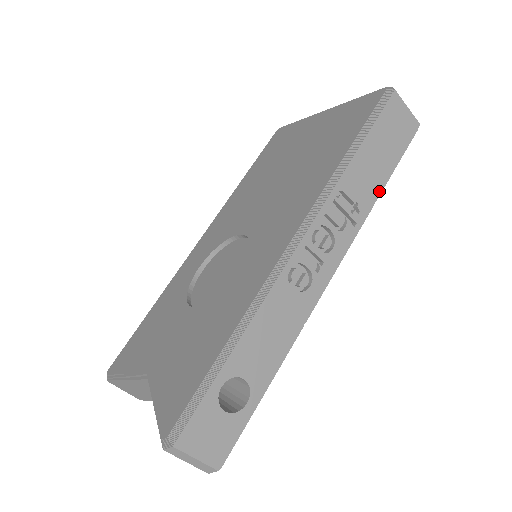
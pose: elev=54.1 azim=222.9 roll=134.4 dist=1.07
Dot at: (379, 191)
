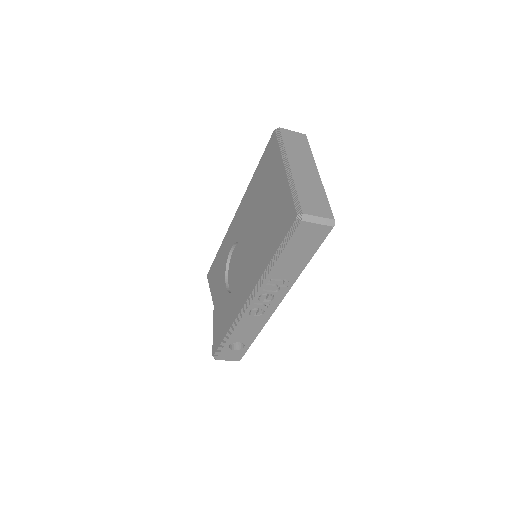
Dot at: (302, 269)
